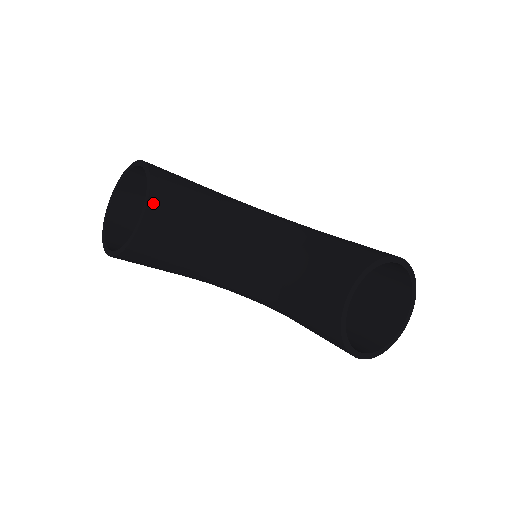
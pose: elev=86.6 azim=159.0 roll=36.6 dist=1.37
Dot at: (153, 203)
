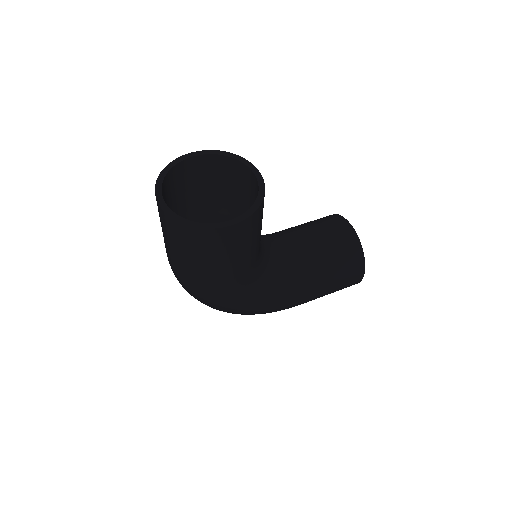
Dot at: occluded
